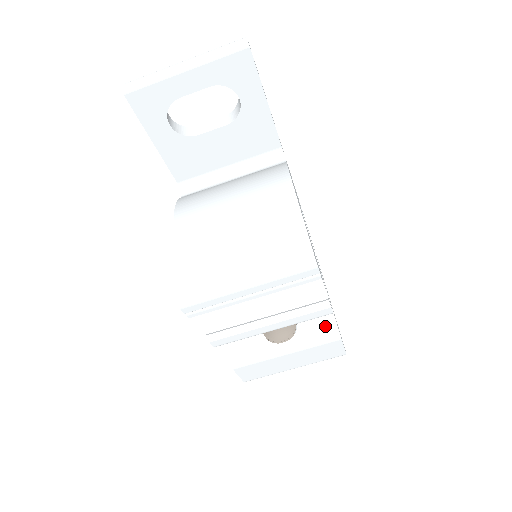
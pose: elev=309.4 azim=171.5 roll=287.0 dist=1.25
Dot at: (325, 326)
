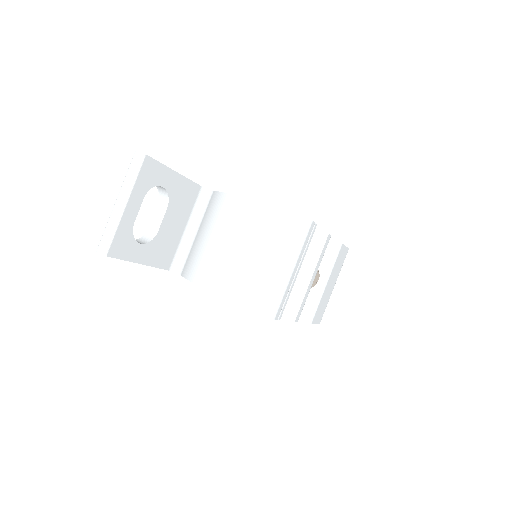
Dot at: (327, 248)
